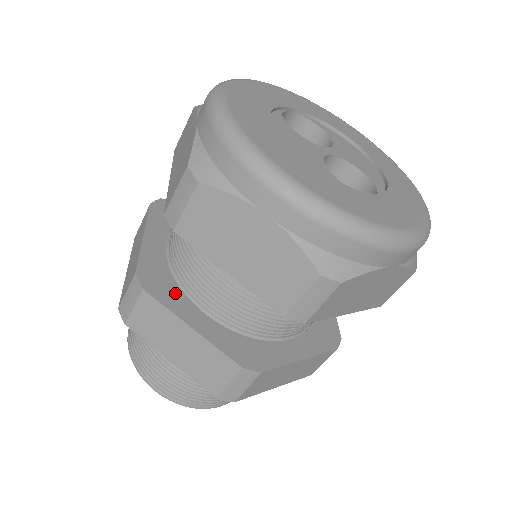
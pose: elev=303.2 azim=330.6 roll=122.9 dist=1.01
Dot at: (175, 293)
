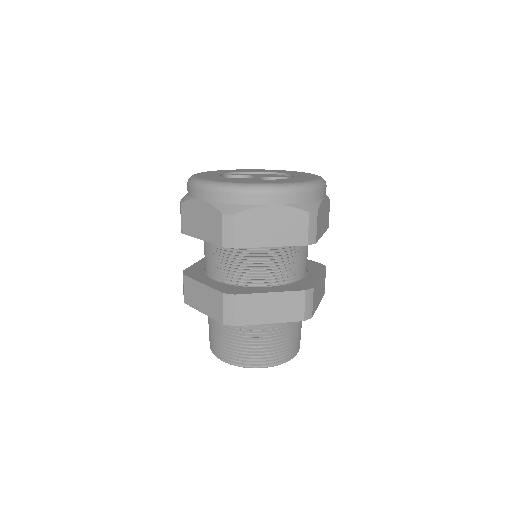
Dot at: (246, 289)
